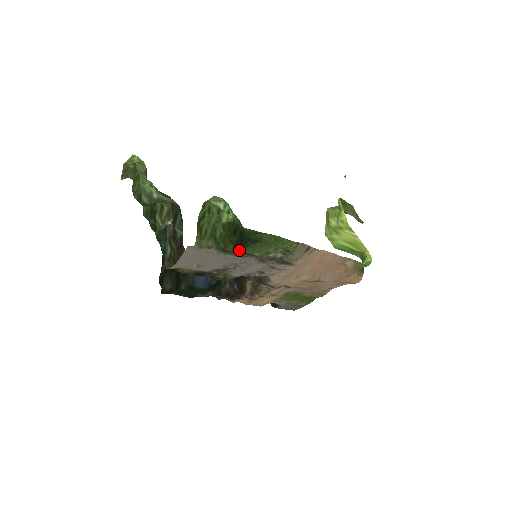
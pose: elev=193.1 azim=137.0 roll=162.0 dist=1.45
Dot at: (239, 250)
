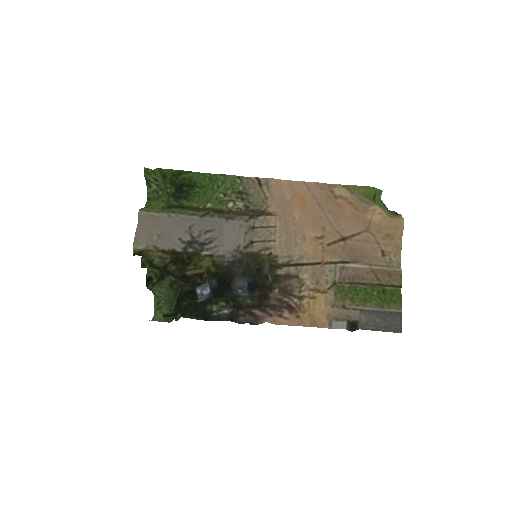
Dot at: (184, 203)
